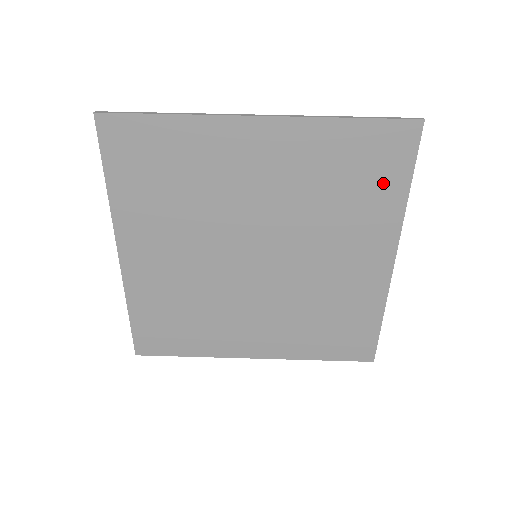
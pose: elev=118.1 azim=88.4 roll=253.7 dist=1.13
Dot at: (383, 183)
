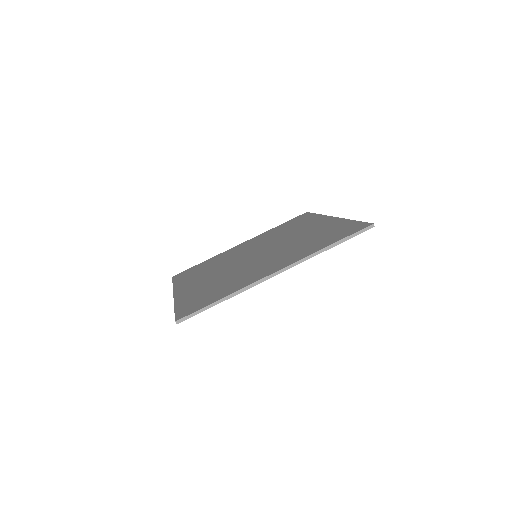
Dot at: occluded
